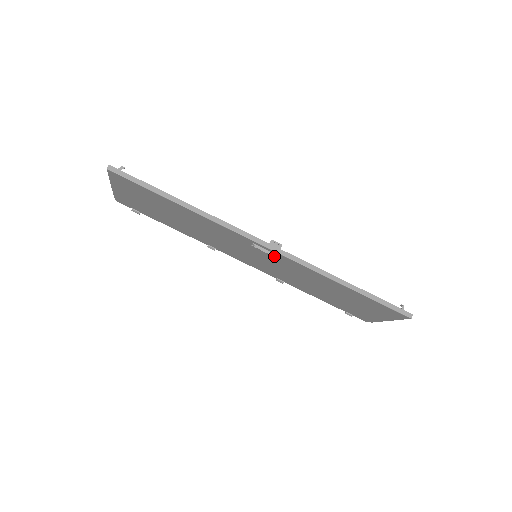
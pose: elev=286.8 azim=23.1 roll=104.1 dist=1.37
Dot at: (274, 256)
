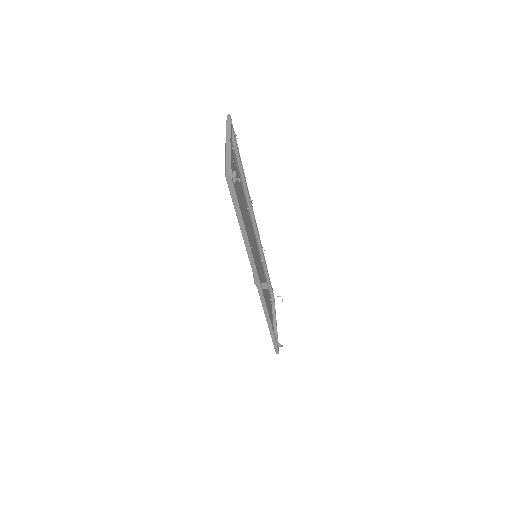
Dot at: occluded
